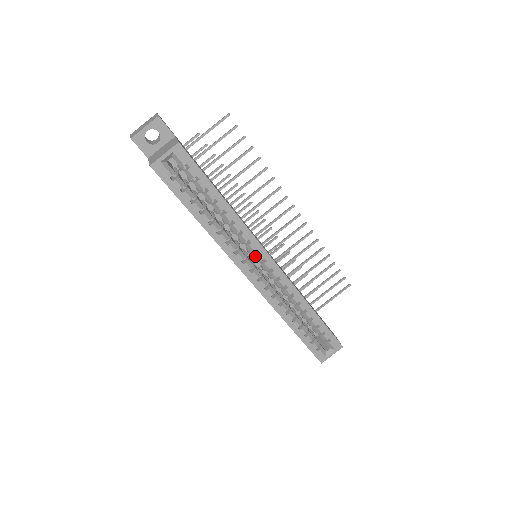
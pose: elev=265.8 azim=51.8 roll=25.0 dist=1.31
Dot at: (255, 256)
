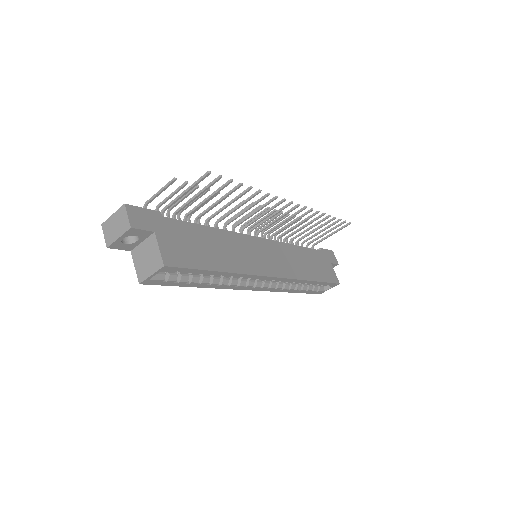
Dot at: (256, 279)
